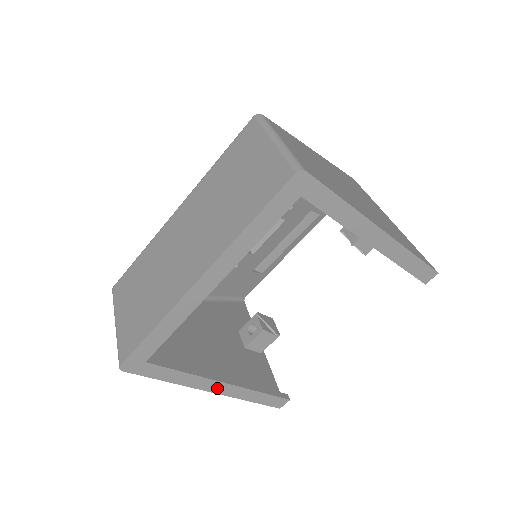
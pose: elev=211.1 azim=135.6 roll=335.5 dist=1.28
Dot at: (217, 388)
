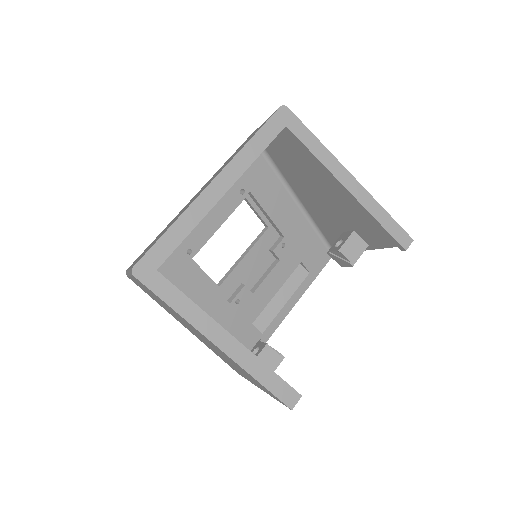
Dot at: (222, 341)
